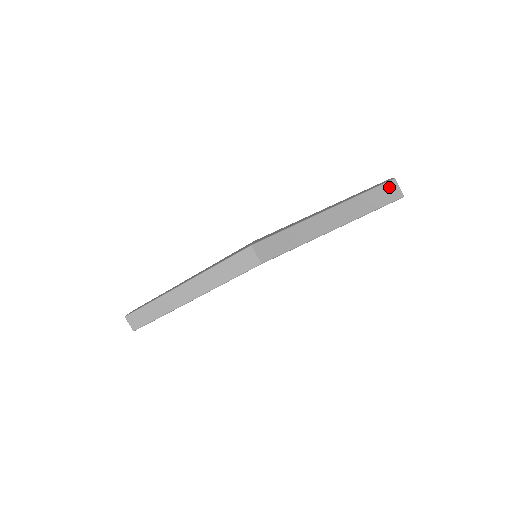
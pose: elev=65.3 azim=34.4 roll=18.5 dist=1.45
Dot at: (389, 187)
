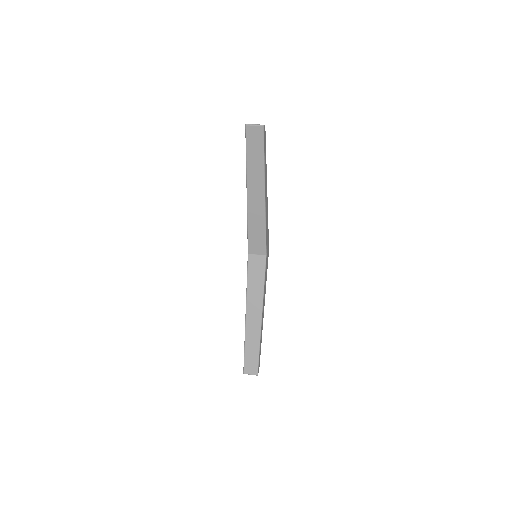
Dot at: (250, 132)
